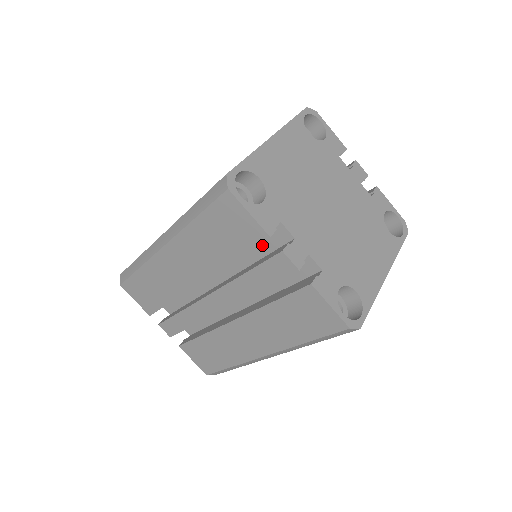
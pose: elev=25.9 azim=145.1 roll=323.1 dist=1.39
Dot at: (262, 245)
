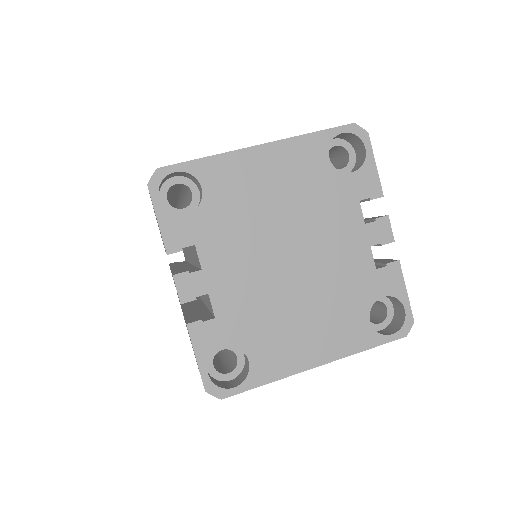
Dot at: (194, 255)
